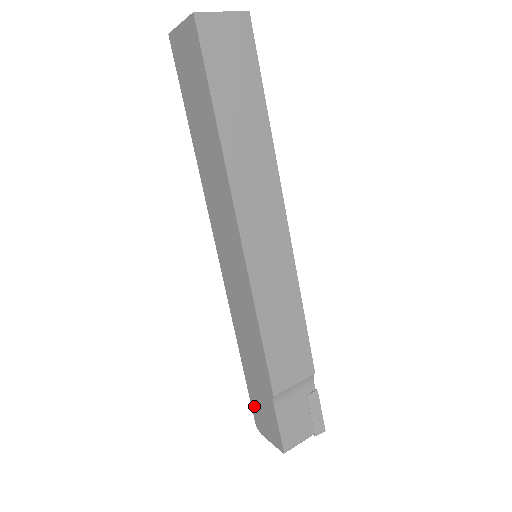
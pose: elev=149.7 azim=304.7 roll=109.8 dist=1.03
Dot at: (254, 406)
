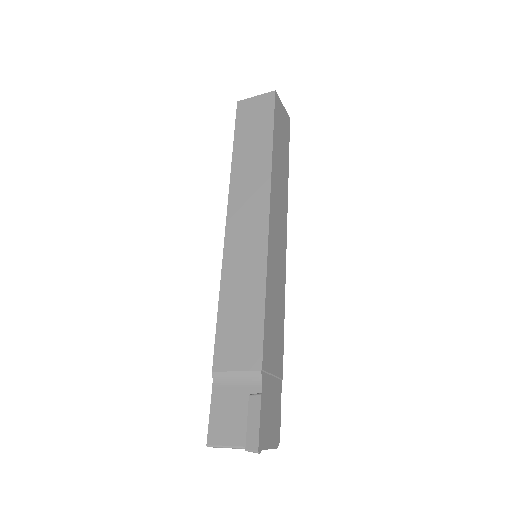
Dot at: occluded
